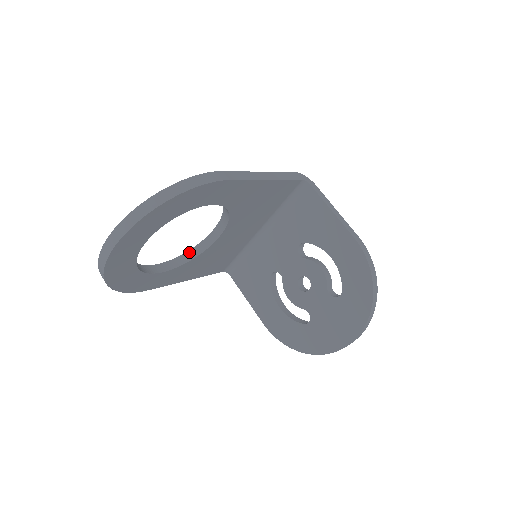
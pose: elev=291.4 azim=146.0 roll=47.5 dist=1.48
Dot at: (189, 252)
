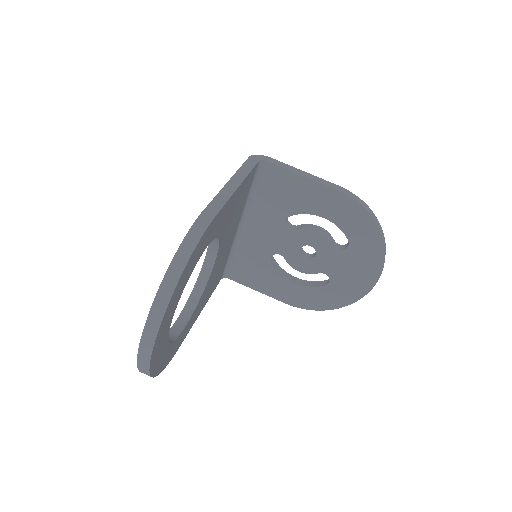
Dot at: (194, 290)
